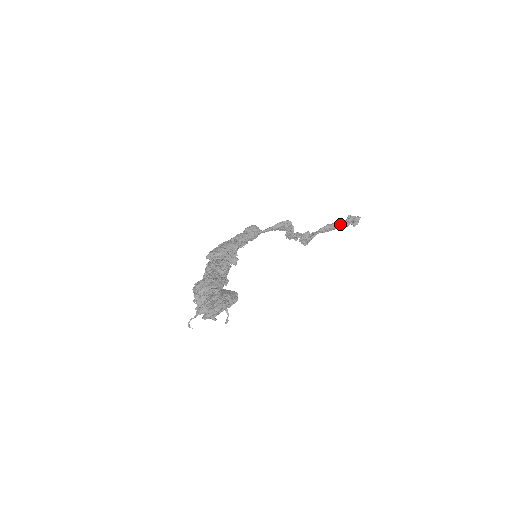
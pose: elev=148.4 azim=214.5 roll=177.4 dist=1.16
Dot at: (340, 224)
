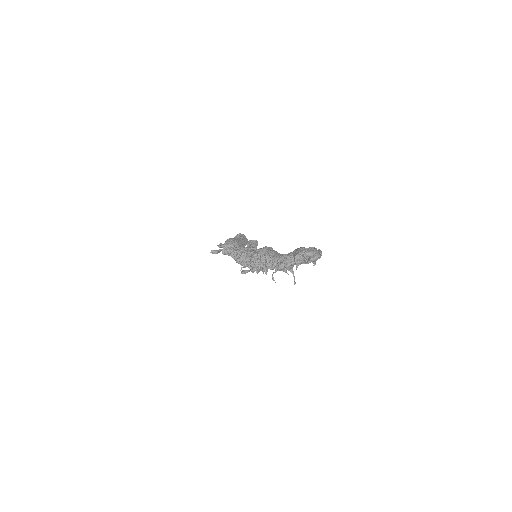
Dot at: occluded
